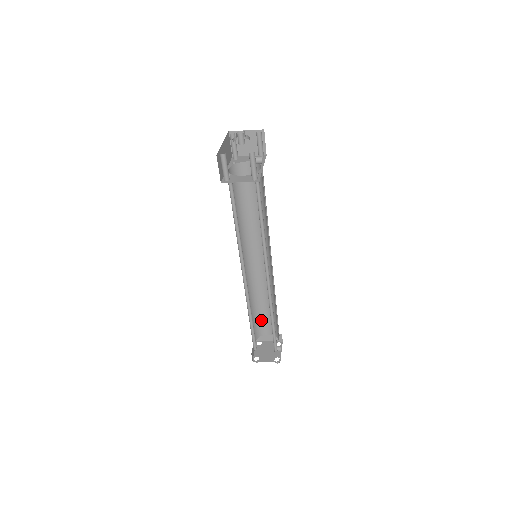
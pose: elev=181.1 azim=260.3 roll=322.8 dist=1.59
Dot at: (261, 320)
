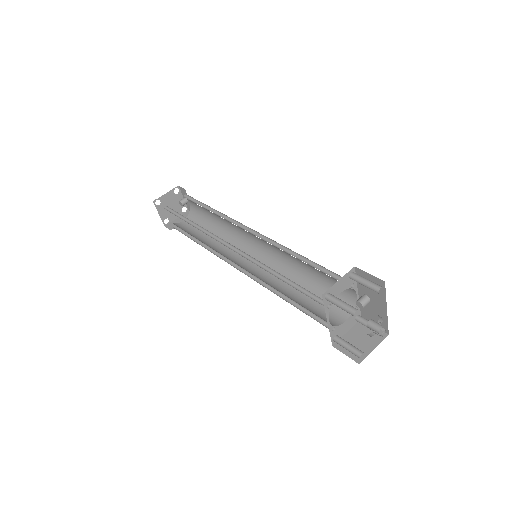
Dot at: occluded
